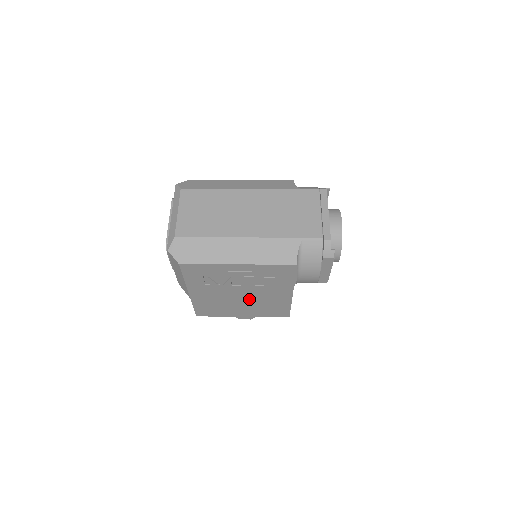
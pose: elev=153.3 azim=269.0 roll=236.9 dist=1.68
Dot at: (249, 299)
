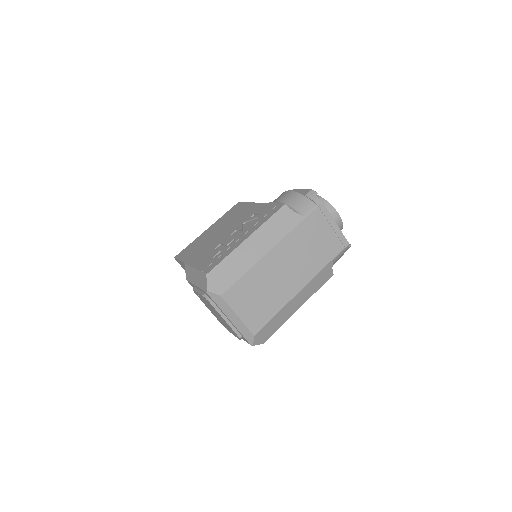
Dot at: occluded
